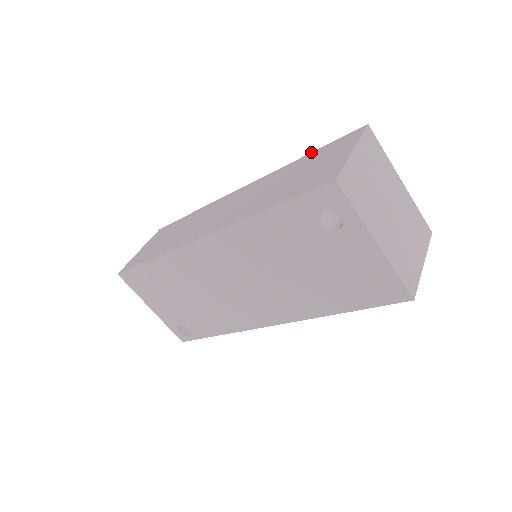
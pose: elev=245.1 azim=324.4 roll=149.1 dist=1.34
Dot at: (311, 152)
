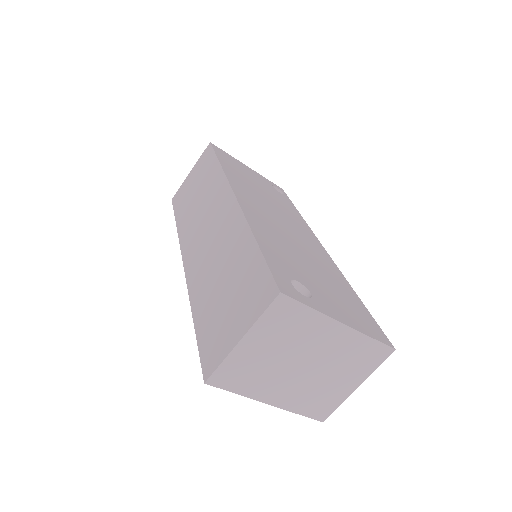
Dot at: (258, 245)
